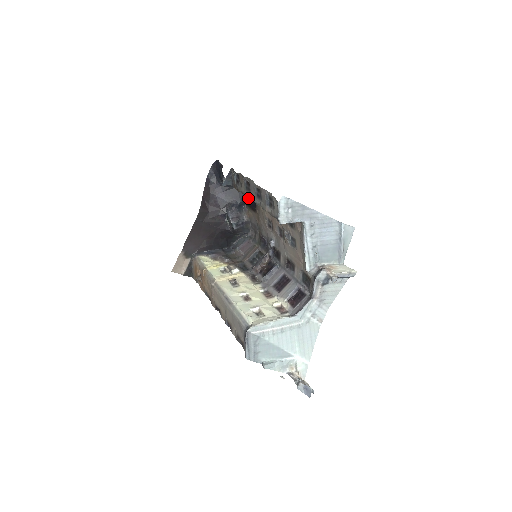
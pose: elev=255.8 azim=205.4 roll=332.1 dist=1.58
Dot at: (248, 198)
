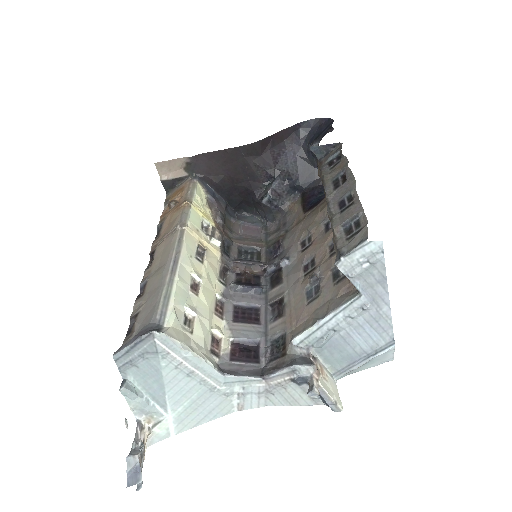
Dot at: (312, 191)
